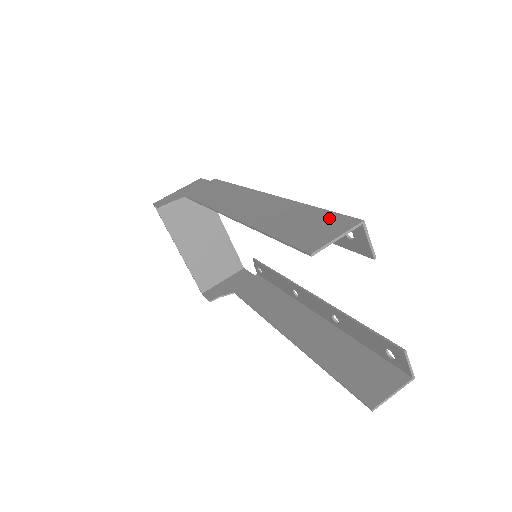
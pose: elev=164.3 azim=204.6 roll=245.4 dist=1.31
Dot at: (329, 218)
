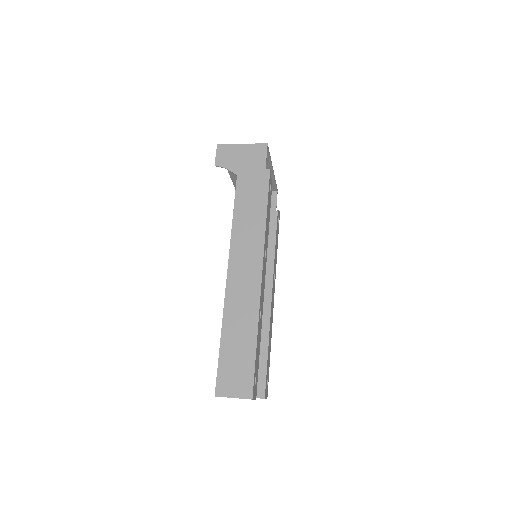
Dot at: (248, 372)
